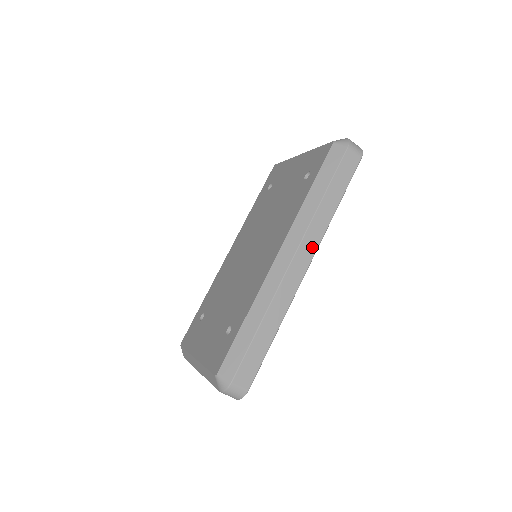
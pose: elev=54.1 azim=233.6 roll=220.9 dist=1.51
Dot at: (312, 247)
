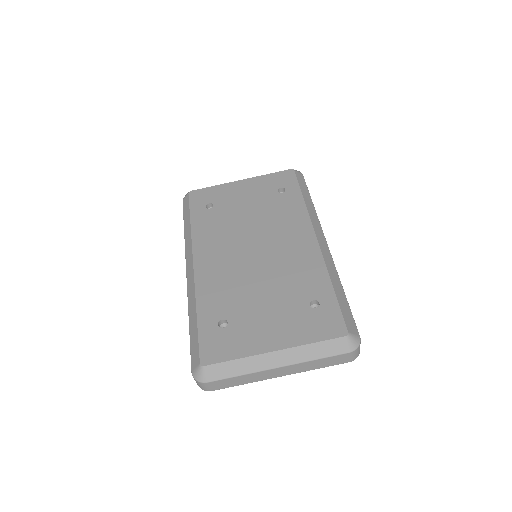
Dot at: occluded
